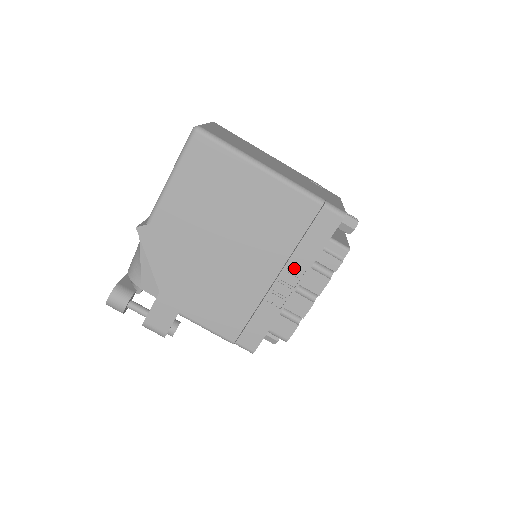
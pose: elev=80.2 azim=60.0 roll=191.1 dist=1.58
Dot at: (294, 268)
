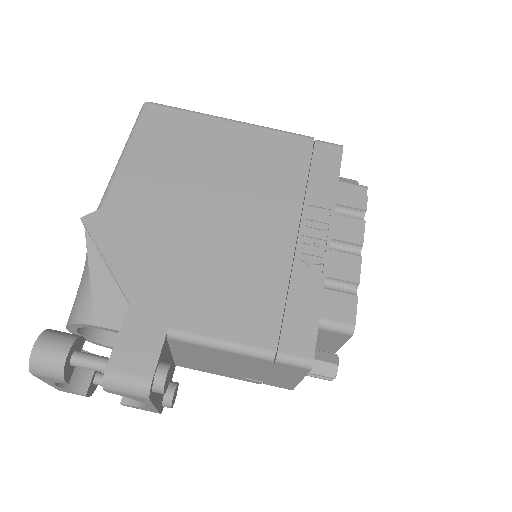
Dot at: (315, 214)
